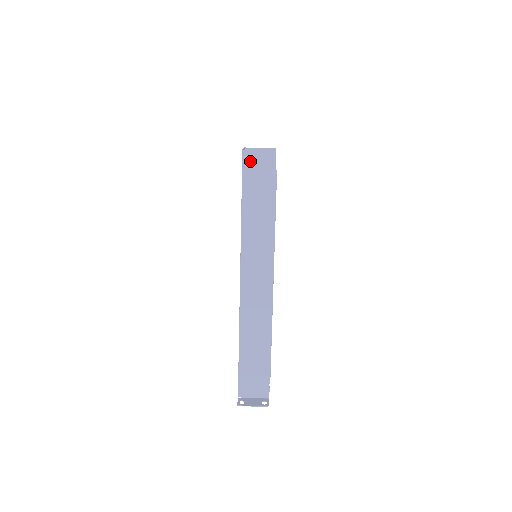
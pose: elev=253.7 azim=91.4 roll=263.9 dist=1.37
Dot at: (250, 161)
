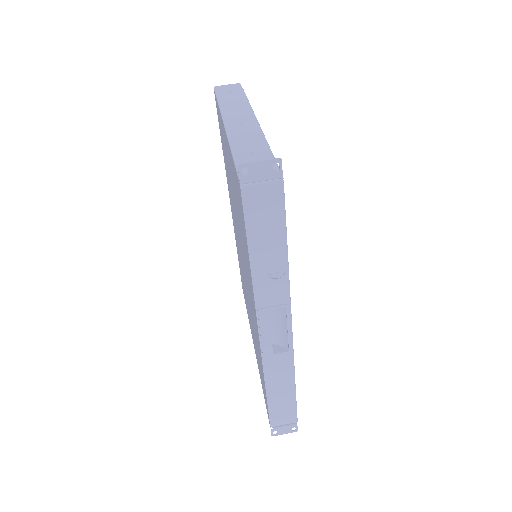
Dot at: (221, 89)
